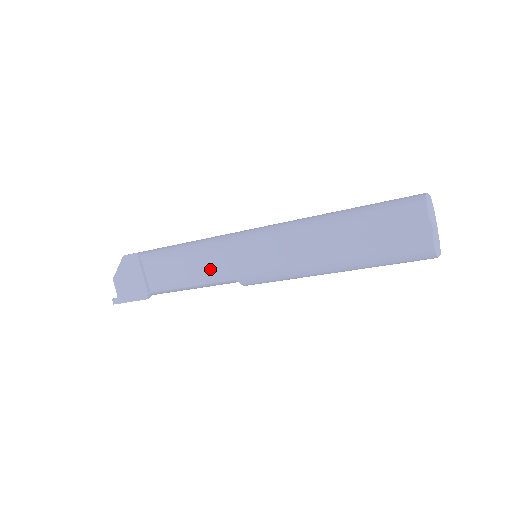
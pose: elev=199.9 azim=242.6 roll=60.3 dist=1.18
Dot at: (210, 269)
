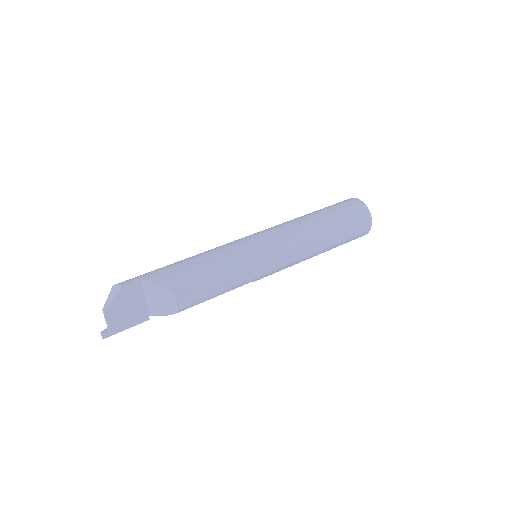
Dot at: (240, 278)
